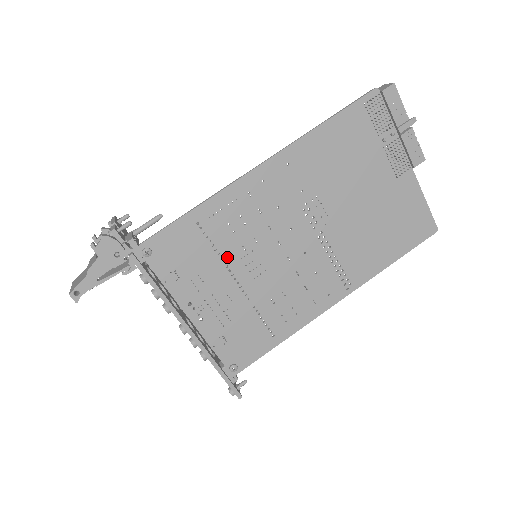
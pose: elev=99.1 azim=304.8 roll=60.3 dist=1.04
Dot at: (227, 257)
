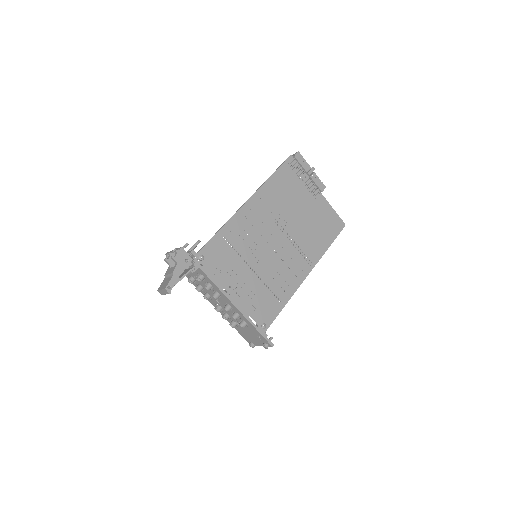
Dot at: (243, 255)
